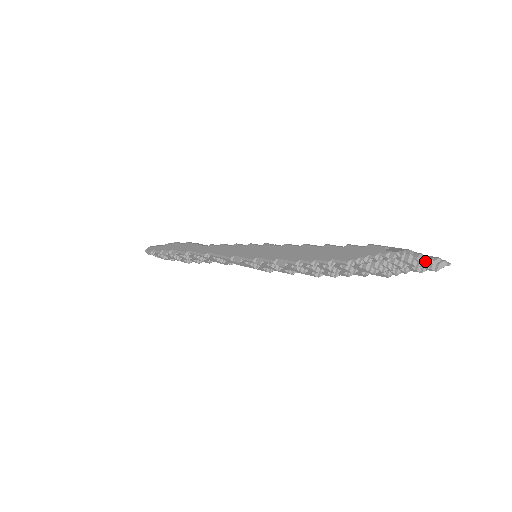
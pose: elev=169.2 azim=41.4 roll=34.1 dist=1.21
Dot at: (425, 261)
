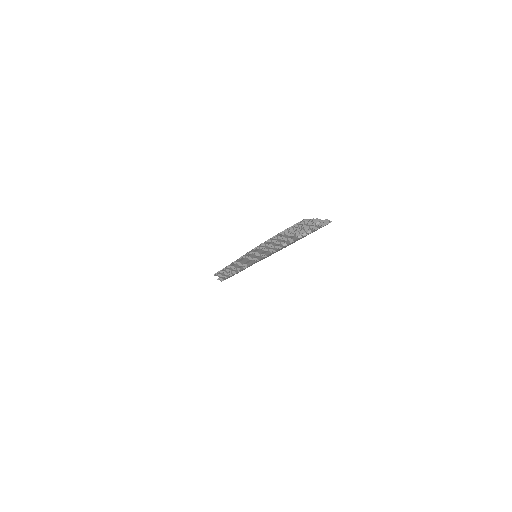
Dot at: (317, 221)
